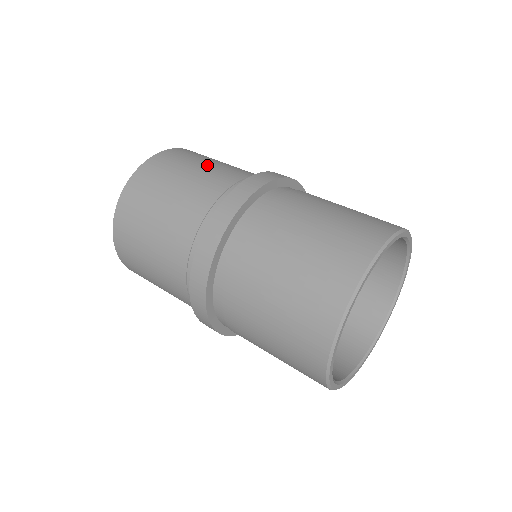
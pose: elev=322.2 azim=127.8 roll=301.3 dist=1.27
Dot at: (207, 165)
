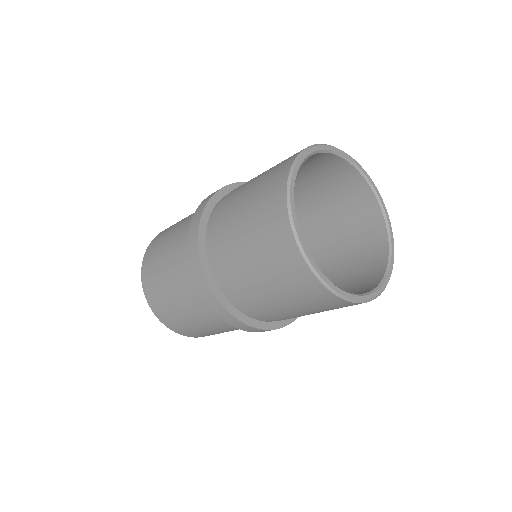
Dot at: occluded
